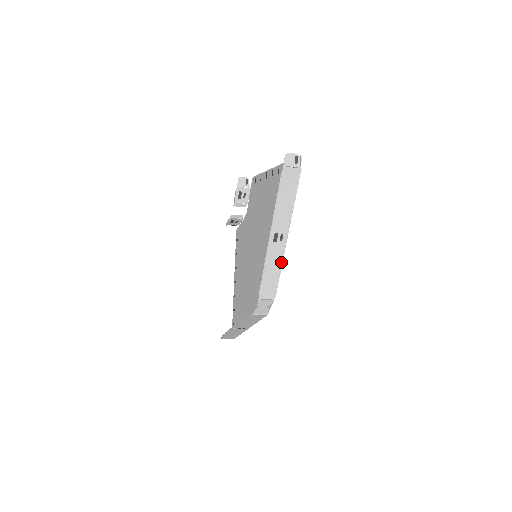
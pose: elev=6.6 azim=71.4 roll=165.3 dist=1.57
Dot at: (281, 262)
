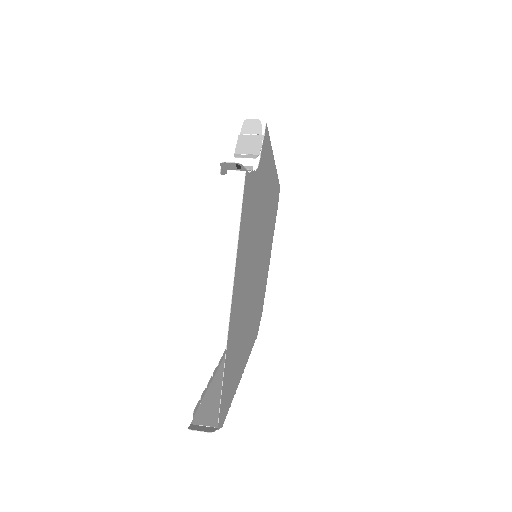
Dot at: occluded
